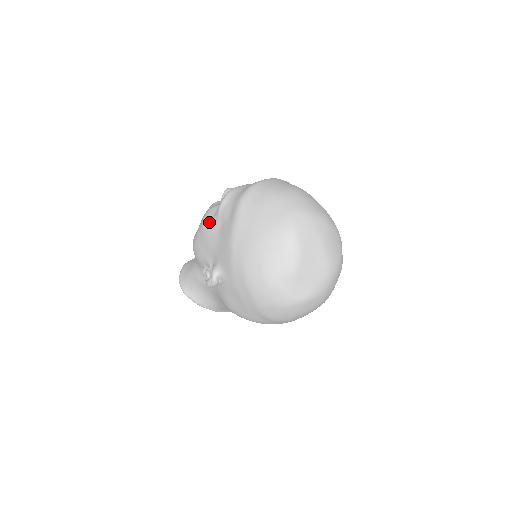
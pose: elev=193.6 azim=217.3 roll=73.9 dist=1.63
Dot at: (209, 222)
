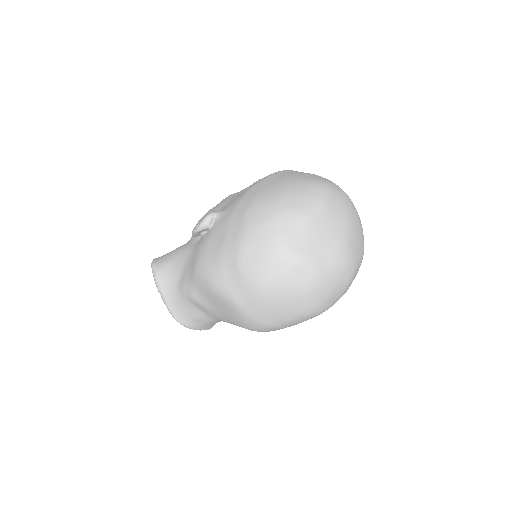
Dot at: occluded
